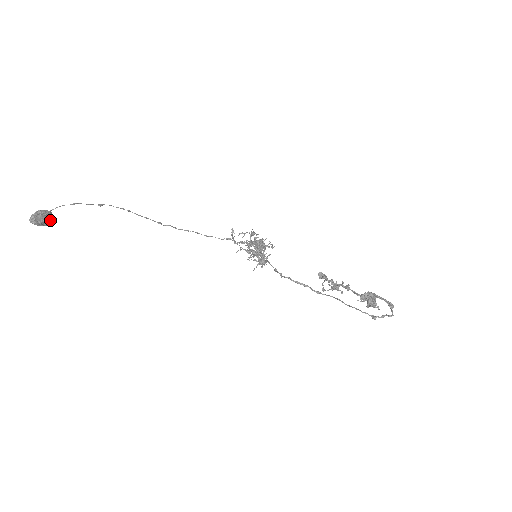
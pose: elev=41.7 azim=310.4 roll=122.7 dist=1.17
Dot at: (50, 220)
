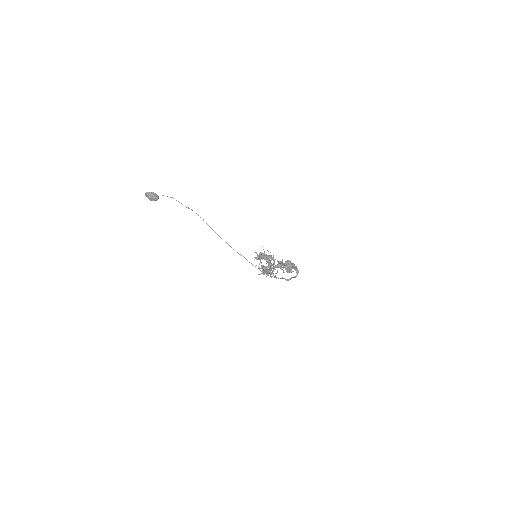
Dot at: (156, 199)
